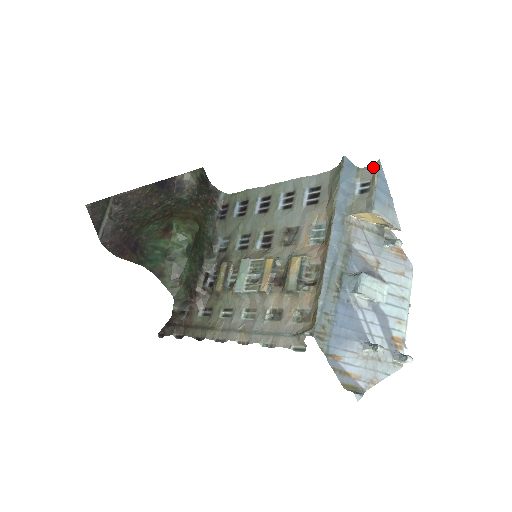
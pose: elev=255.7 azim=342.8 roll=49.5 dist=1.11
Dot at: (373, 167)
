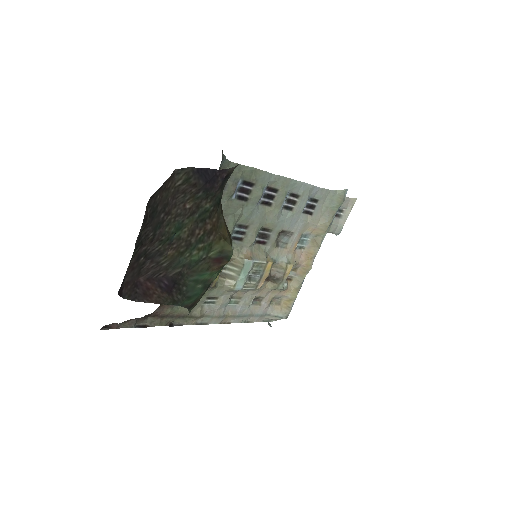
Dot at: (352, 202)
